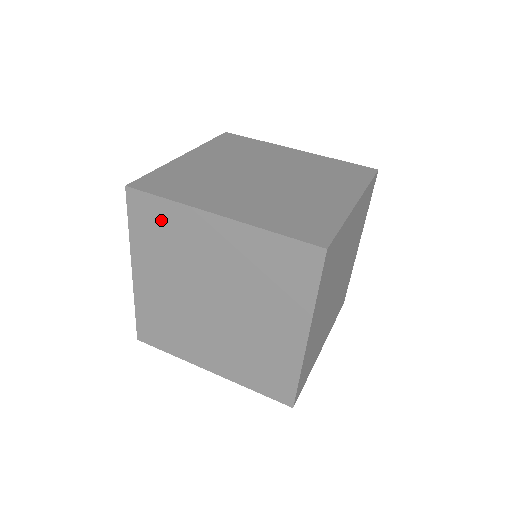
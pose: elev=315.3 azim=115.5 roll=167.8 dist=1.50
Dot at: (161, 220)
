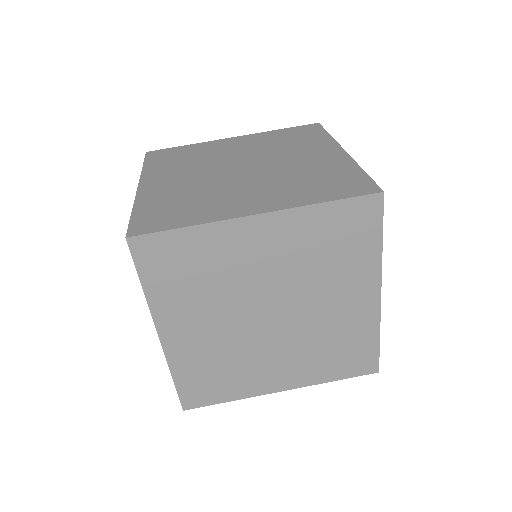
Dot at: (185, 255)
